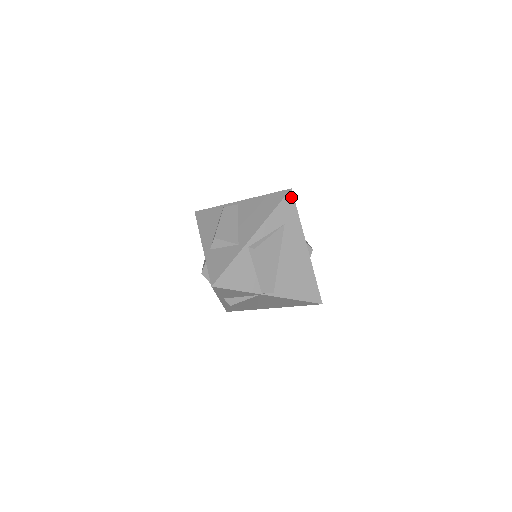
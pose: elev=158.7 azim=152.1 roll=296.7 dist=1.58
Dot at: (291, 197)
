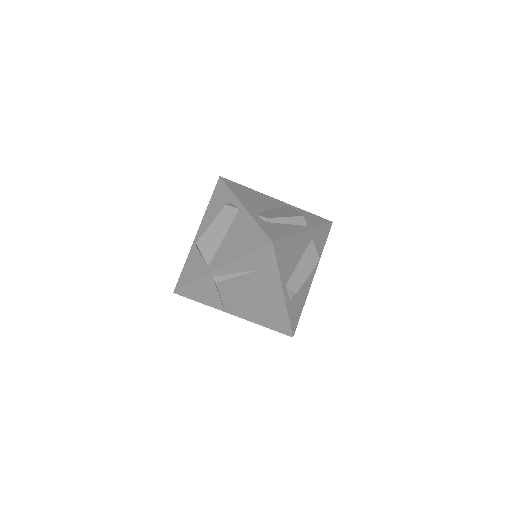
Dot at: (271, 250)
